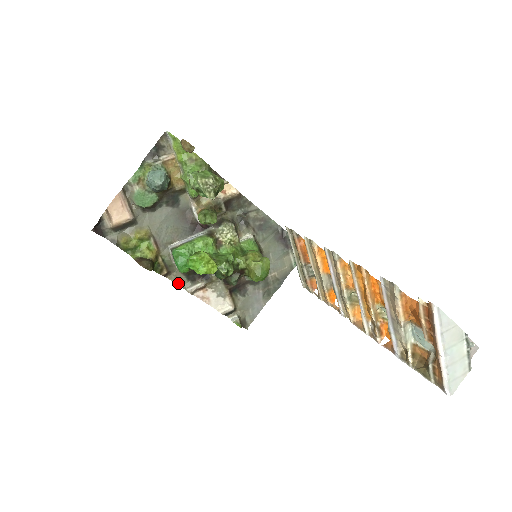
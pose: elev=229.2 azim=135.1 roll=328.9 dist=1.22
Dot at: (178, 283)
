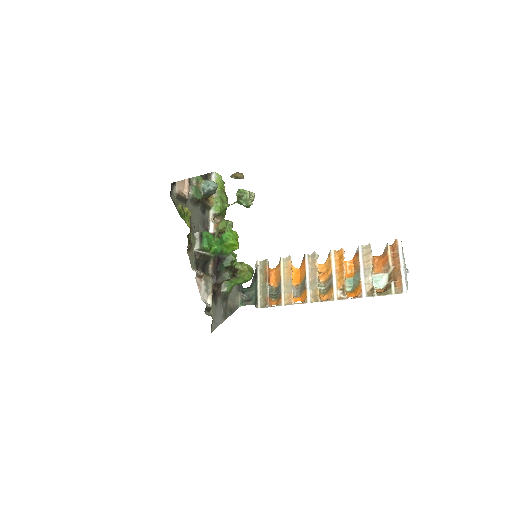
Dot at: (190, 261)
